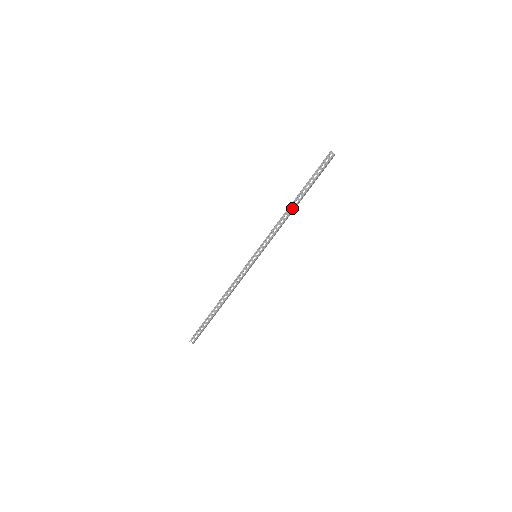
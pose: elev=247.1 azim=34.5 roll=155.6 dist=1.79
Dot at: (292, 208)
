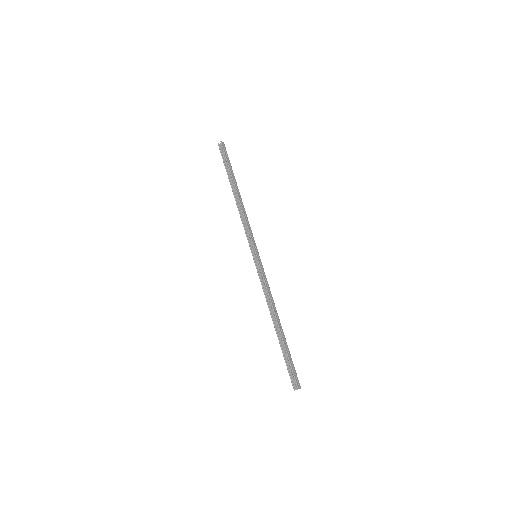
Dot at: (238, 198)
